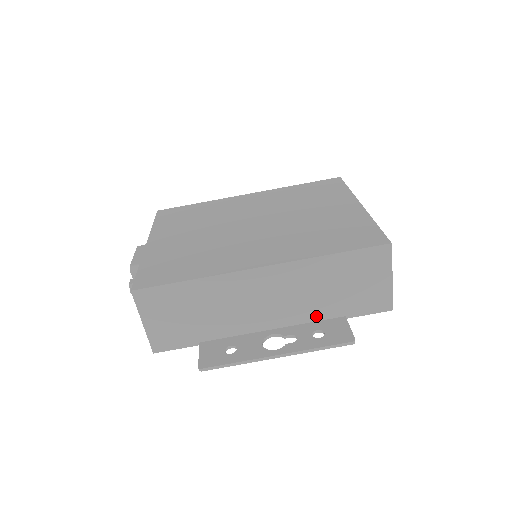
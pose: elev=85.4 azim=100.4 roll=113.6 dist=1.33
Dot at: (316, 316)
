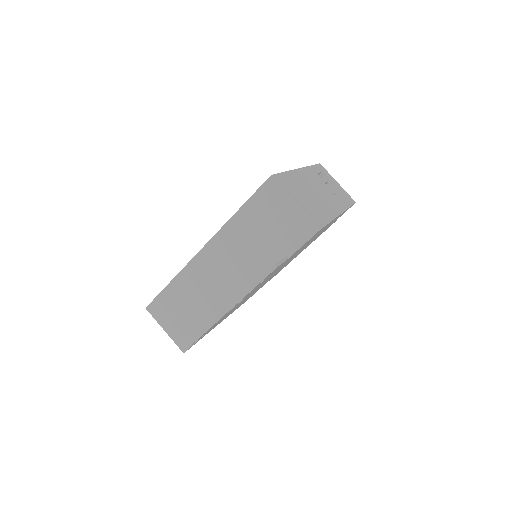
Dot at: (265, 268)
